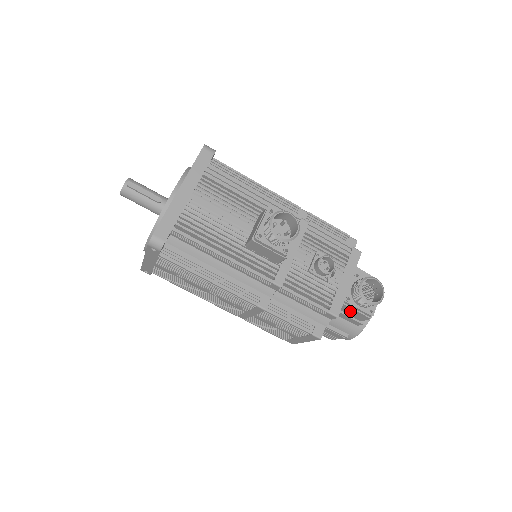
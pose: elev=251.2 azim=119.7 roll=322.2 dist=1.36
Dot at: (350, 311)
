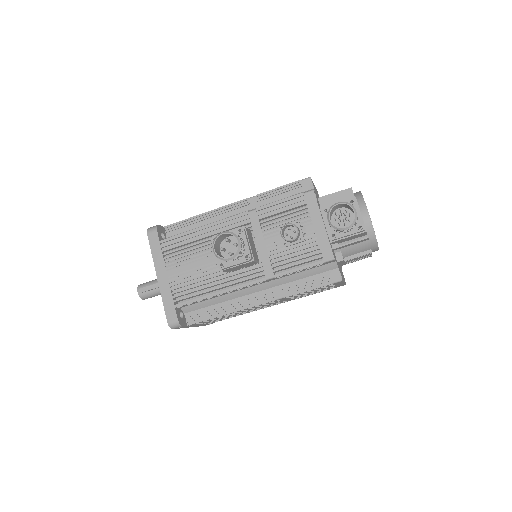
Dot at: (347, 239)
